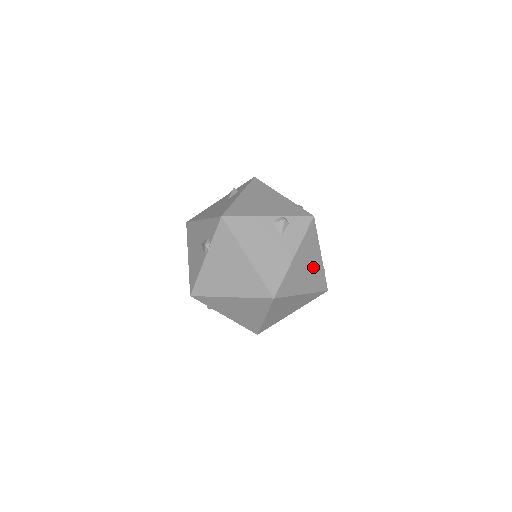
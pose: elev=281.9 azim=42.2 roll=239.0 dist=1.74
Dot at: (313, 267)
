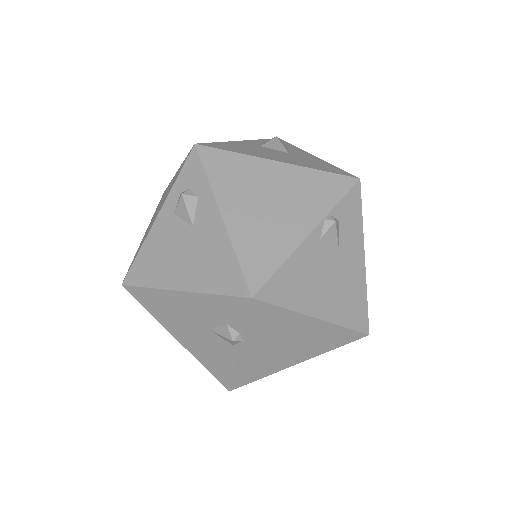
Dot at: occluded
